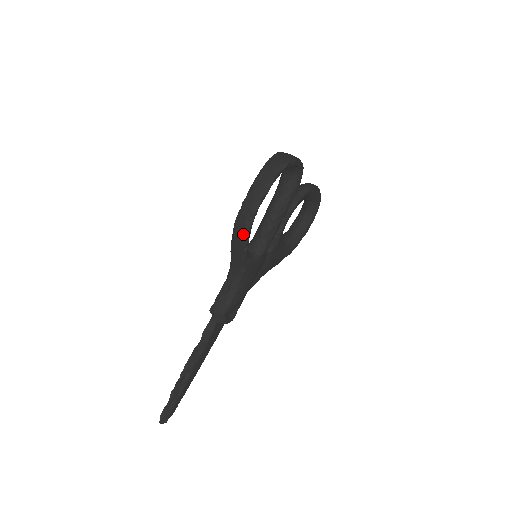
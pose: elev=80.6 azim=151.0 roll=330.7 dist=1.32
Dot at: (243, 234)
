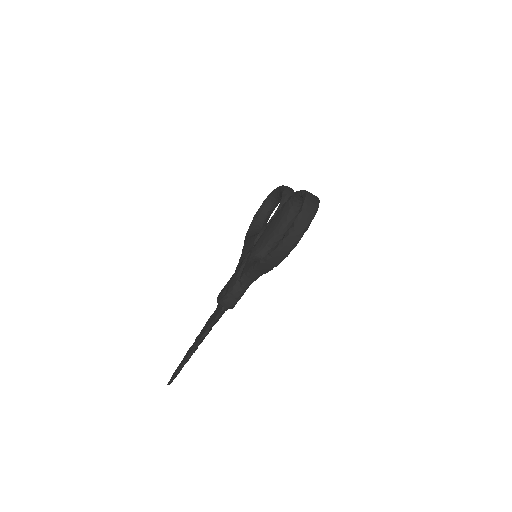
Dot at: (279, 261)
